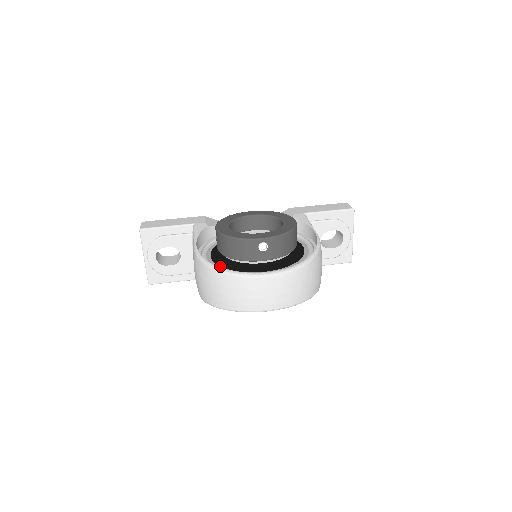
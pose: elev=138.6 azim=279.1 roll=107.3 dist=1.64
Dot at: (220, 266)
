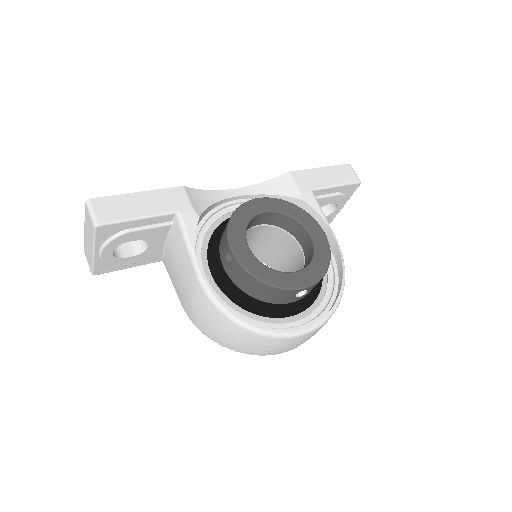
Dot at: (235, 304)
